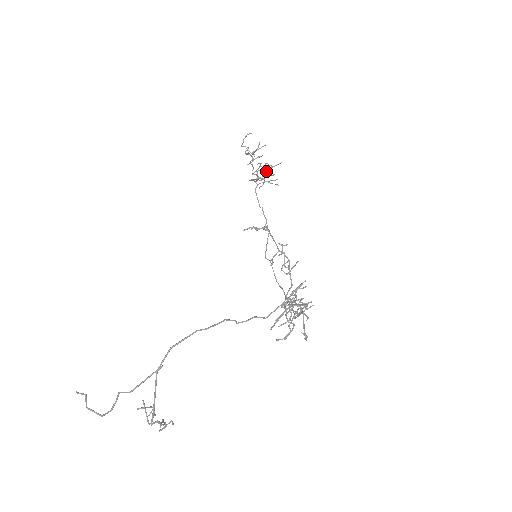
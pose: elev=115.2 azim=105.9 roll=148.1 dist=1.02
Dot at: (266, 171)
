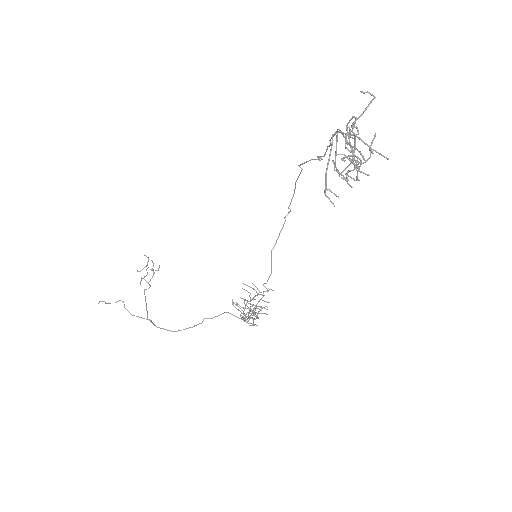
Dot at: (348, 176)
